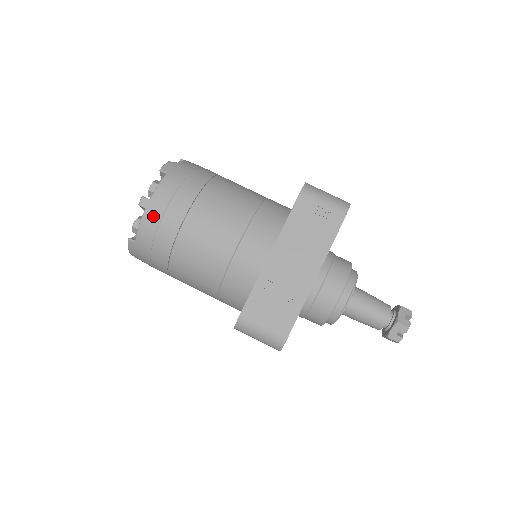
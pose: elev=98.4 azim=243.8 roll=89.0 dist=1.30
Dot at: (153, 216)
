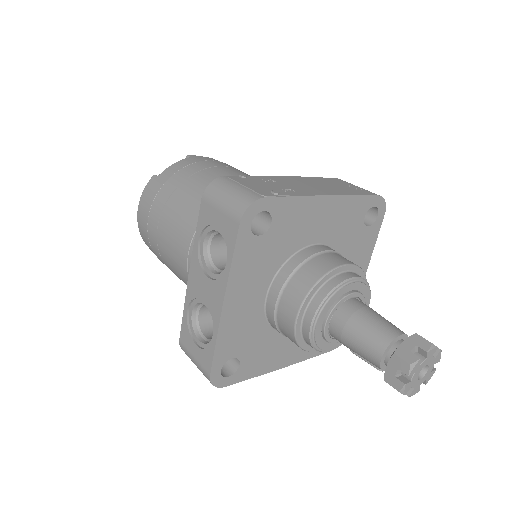
Dot at: (193, 160)
